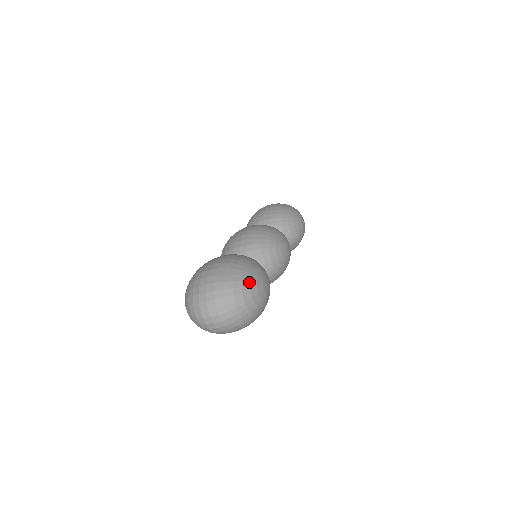
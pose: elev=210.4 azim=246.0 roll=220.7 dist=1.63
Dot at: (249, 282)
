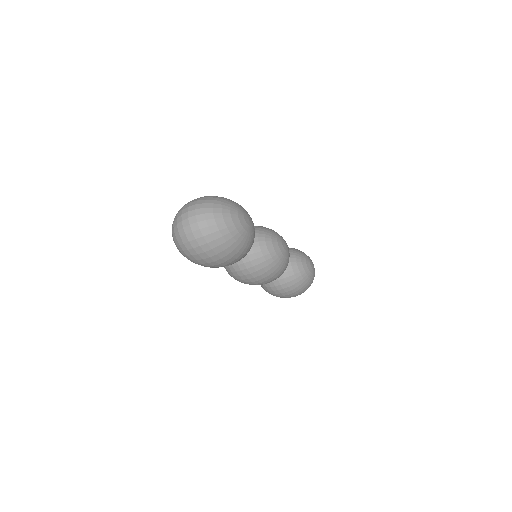
Dot at: (231, 203)
